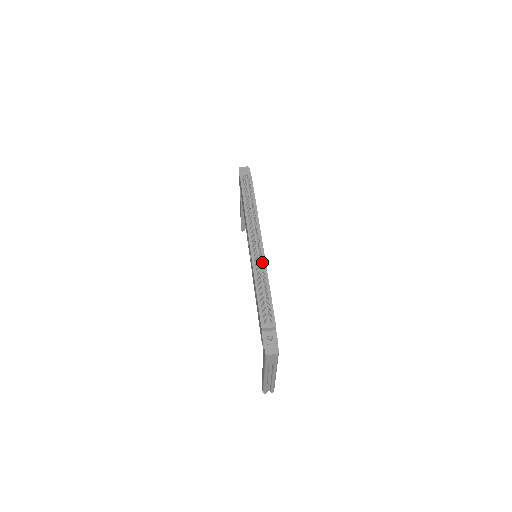
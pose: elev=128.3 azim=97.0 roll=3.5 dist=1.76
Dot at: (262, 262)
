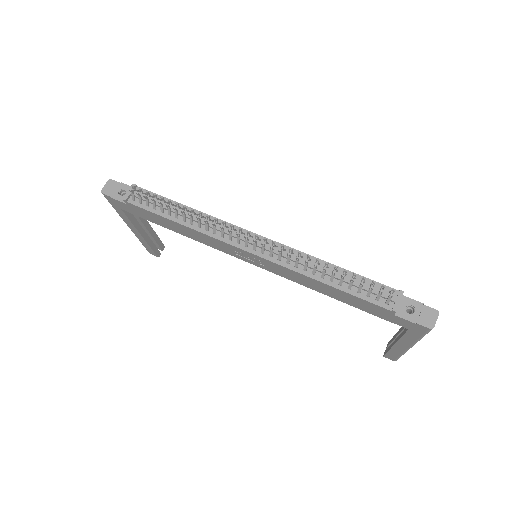
Dot at: (288, 252)
